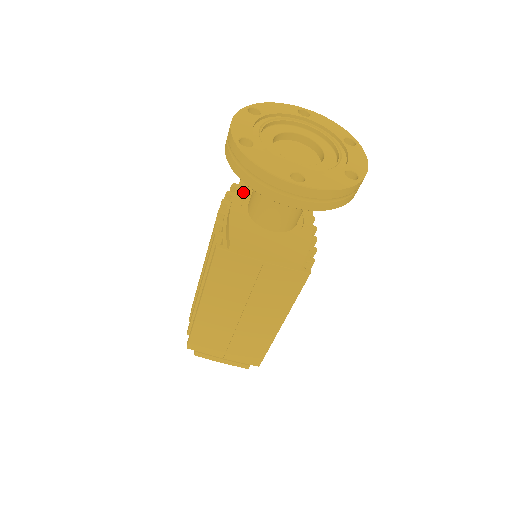
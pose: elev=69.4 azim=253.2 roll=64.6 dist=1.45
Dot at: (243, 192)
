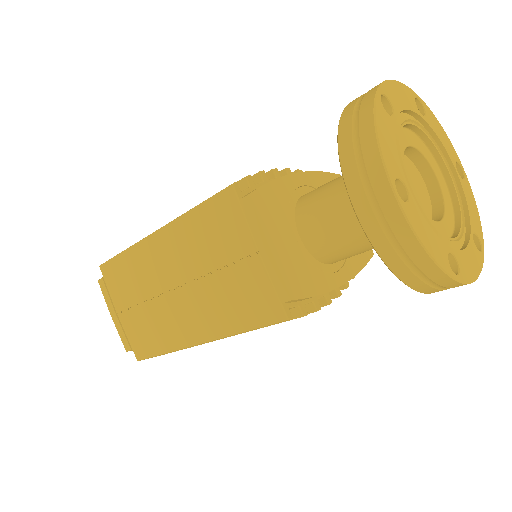
Dot at: (315, 181)
